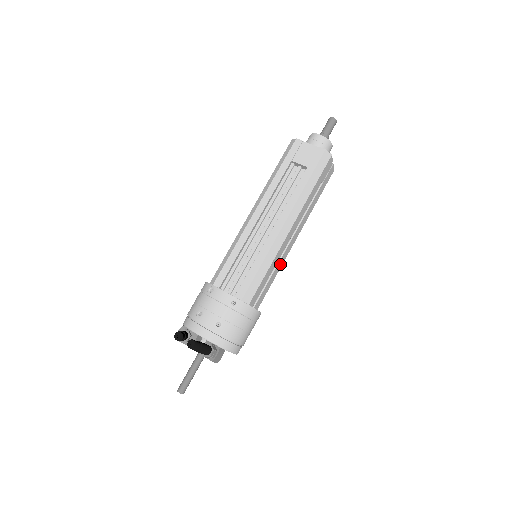
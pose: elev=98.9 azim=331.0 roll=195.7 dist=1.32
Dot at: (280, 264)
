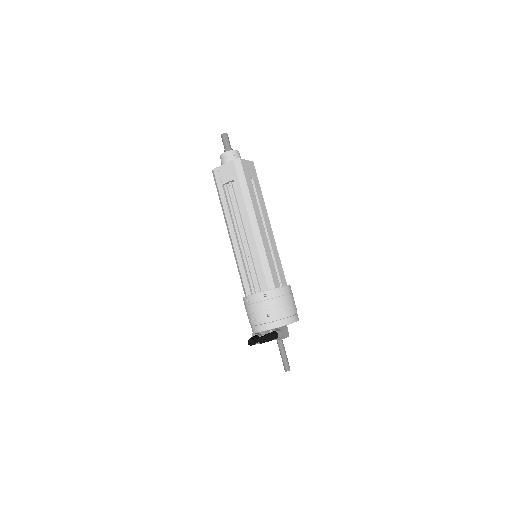
Dot at: (274, 247)
